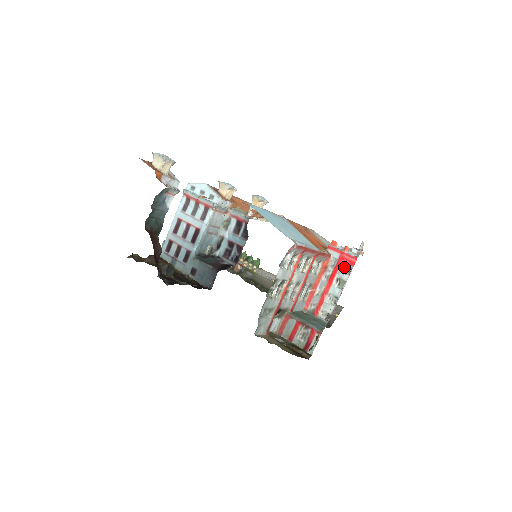
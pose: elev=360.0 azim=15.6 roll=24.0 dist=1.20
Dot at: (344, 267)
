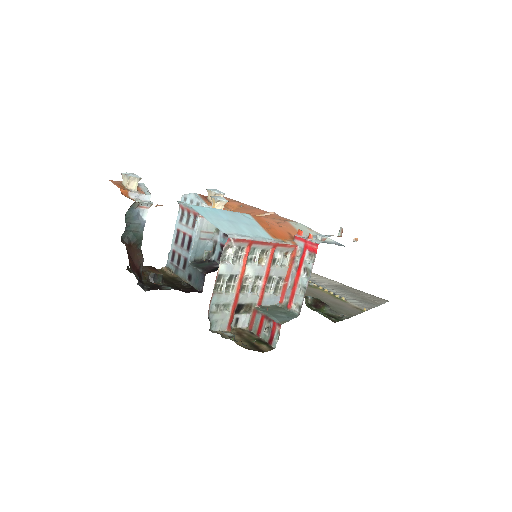
Dot at: (309, 256)
